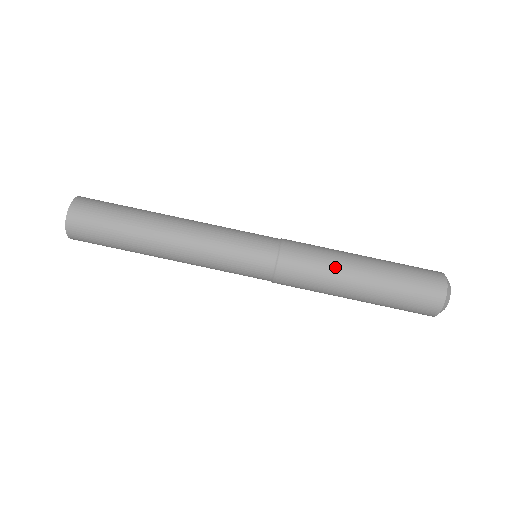
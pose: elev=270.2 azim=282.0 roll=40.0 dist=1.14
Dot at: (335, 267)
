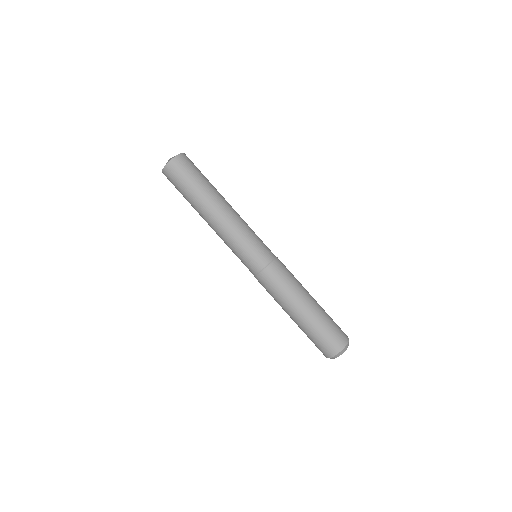
Dot at: (293, 294)
